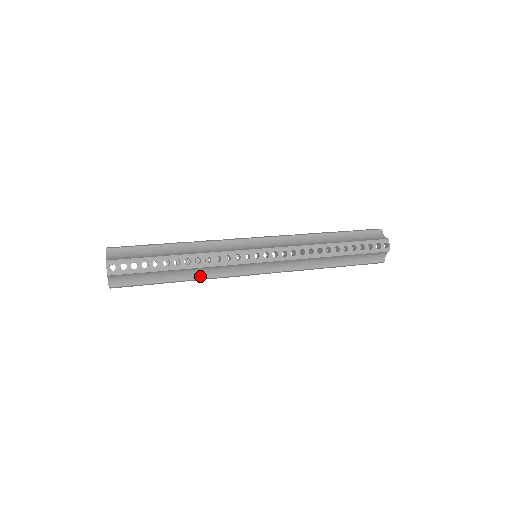
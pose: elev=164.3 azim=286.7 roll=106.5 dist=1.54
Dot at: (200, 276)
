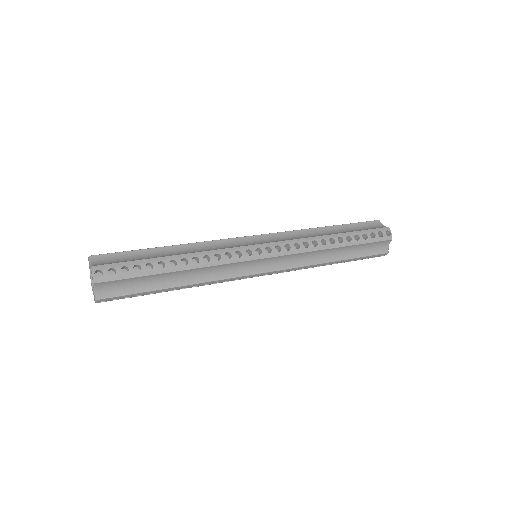
Dot at: (199, 280)
